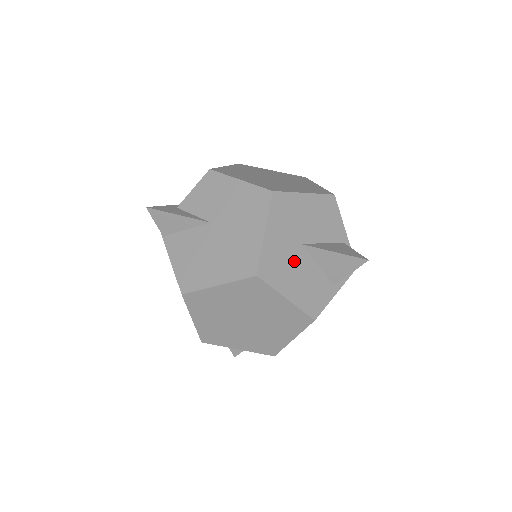
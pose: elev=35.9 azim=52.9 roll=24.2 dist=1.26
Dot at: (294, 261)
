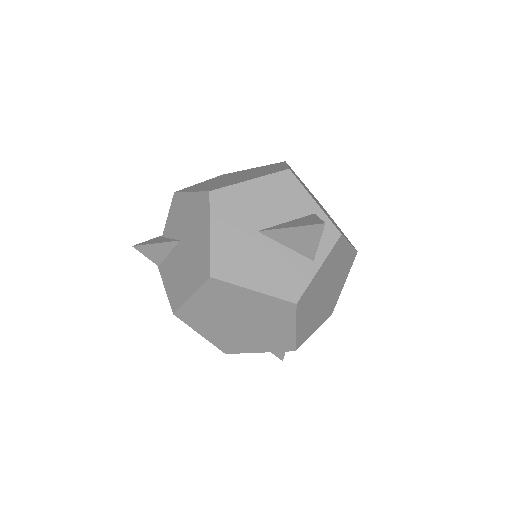
Dot at: (253, 251)
